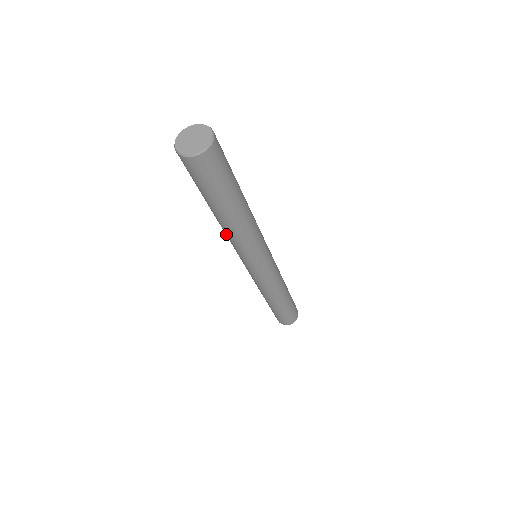
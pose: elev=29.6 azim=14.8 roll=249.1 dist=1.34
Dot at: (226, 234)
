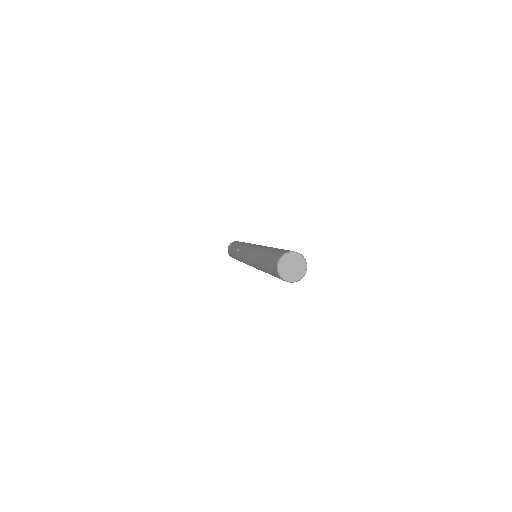
Dot at: (254, 259)
